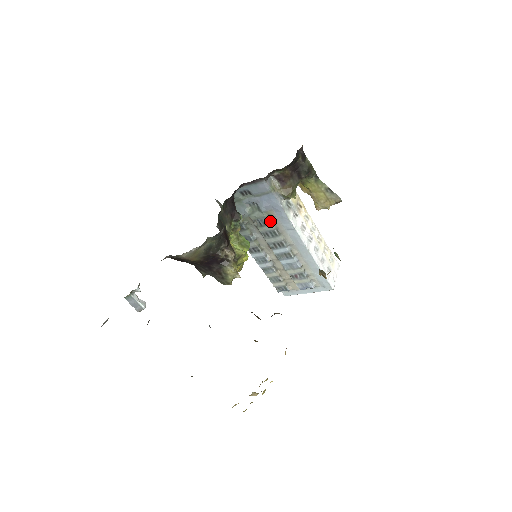
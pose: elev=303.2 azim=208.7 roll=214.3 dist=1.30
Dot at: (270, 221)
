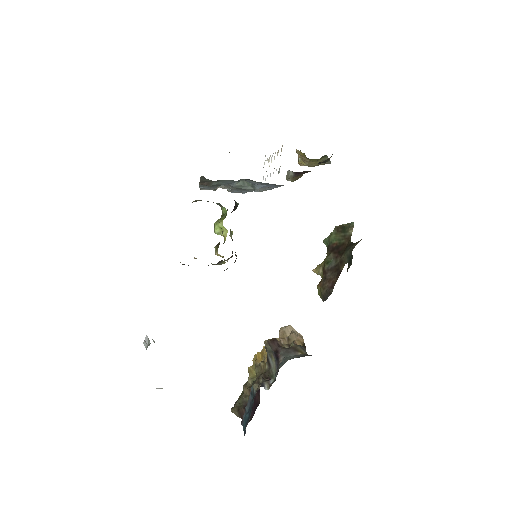
Dot at: occluded
